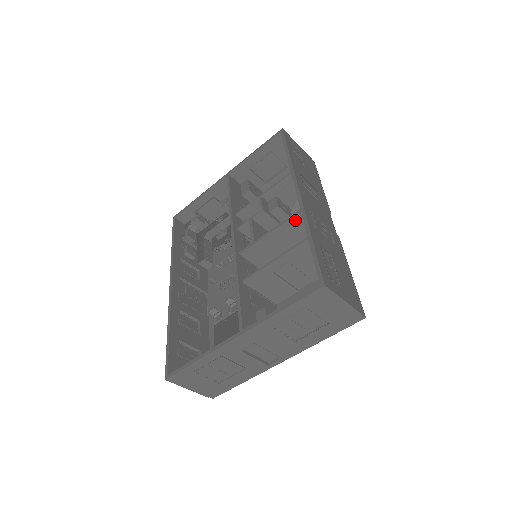
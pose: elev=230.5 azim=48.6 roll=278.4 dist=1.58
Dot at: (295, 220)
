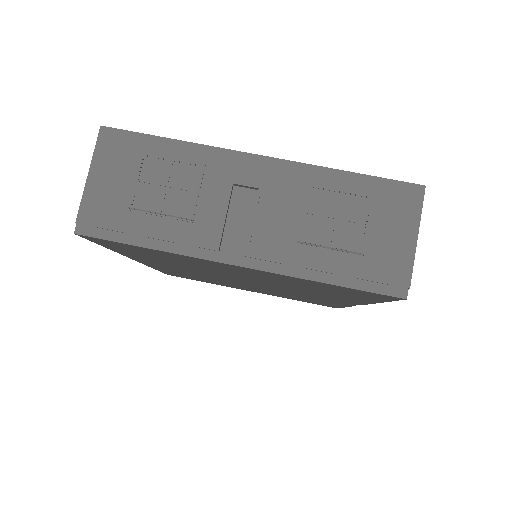
Dot at: occluded
